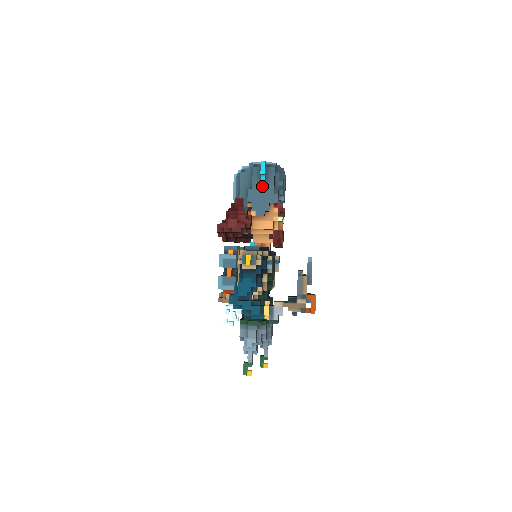
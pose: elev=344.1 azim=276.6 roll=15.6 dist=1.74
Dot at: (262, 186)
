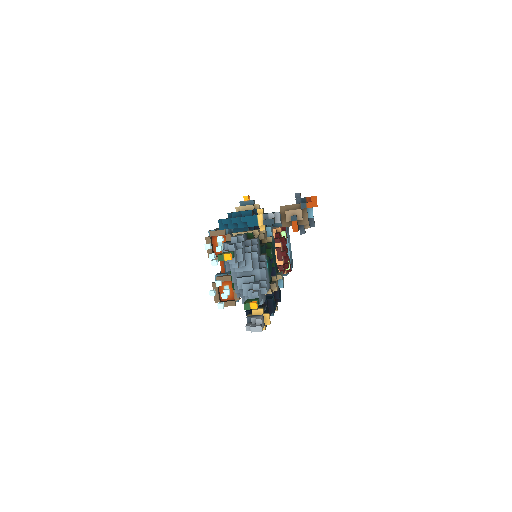
Dot at: occluded
